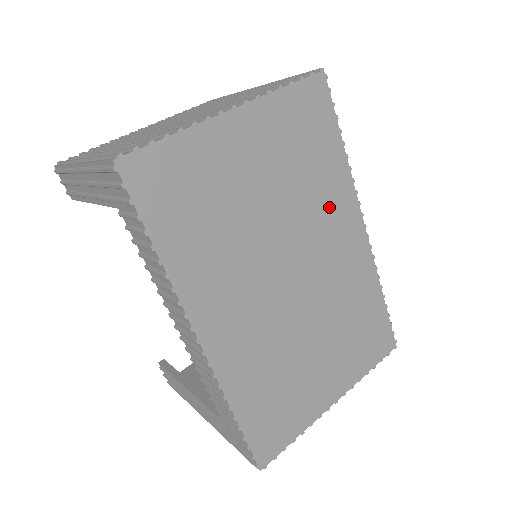
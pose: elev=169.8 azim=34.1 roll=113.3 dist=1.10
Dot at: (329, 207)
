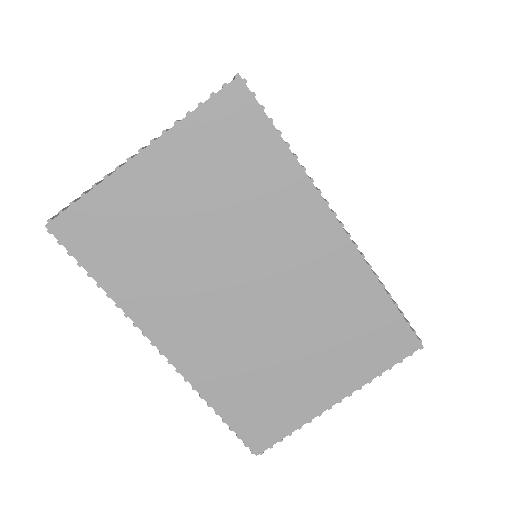
Dot at: (283, 216)
